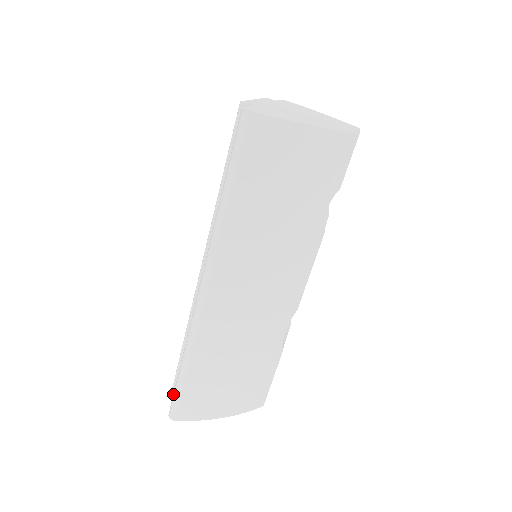
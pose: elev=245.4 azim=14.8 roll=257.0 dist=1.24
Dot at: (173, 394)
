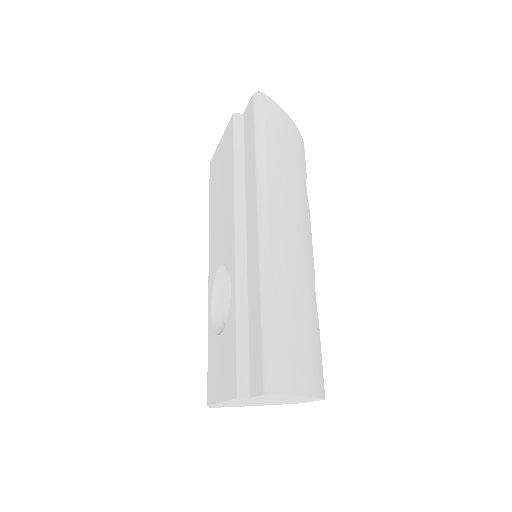
Dot at: (263, 359)
